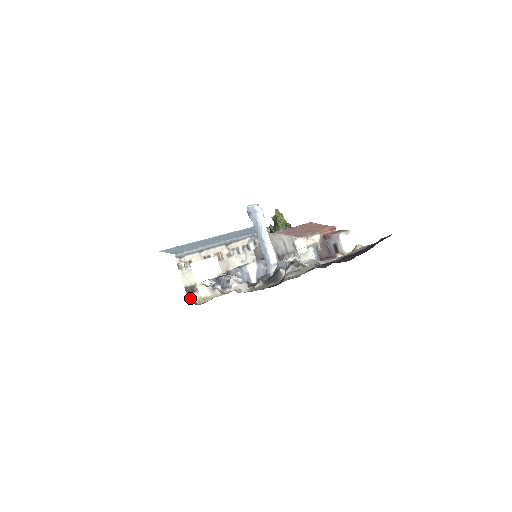
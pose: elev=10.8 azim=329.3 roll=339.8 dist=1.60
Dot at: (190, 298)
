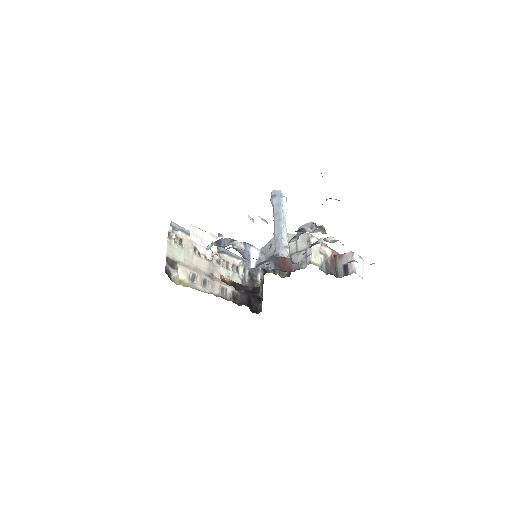
Dot at: (167, 270)
